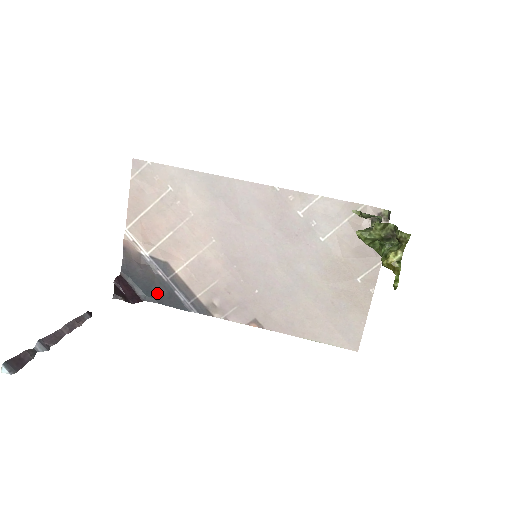
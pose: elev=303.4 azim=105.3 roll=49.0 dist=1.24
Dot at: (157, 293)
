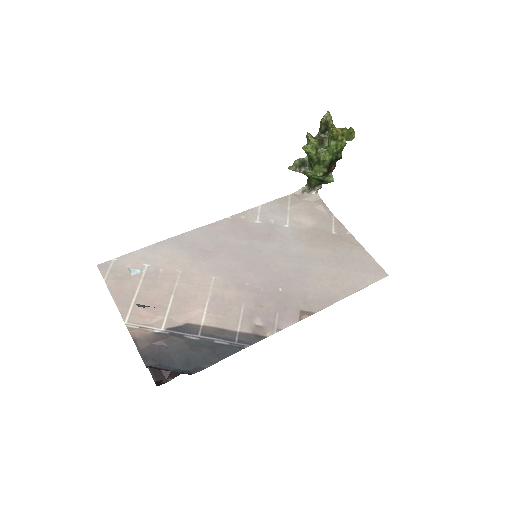
Dot at: (198, 358)
